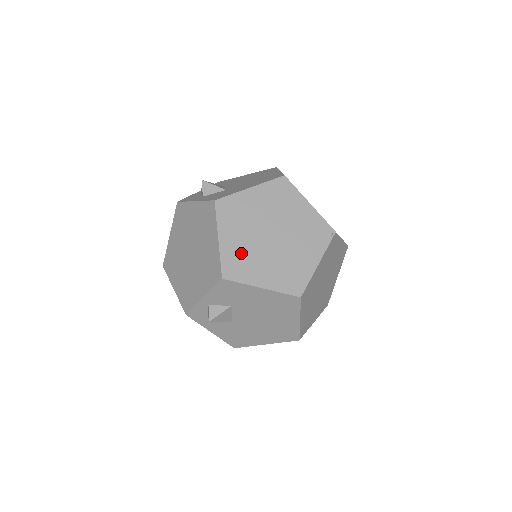
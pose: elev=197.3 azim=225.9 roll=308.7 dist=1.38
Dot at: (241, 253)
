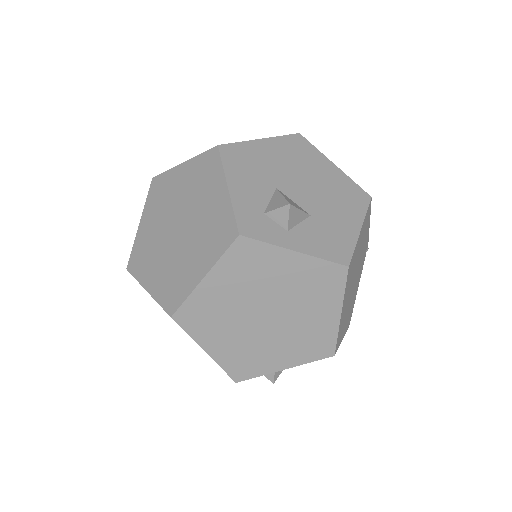
Dot at: (344, 316)
